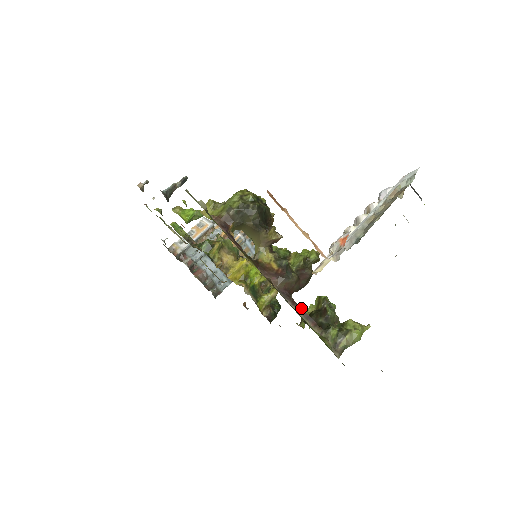
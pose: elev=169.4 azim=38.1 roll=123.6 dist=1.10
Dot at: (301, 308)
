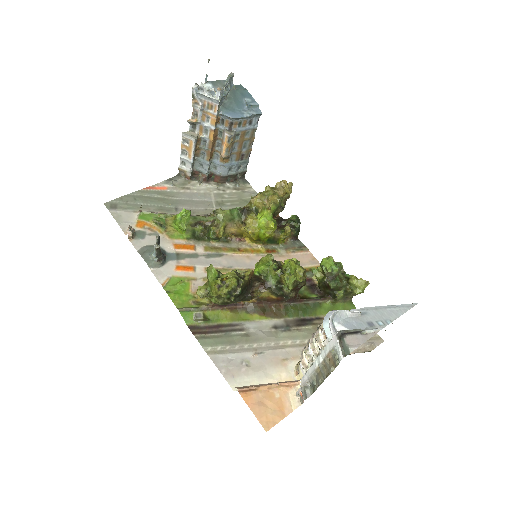
Dot at: (308, 299)
